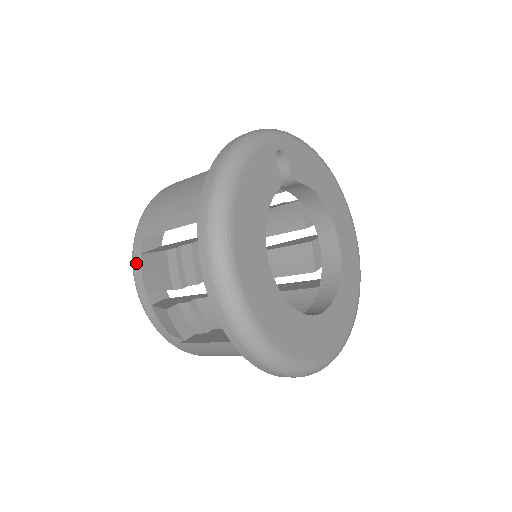
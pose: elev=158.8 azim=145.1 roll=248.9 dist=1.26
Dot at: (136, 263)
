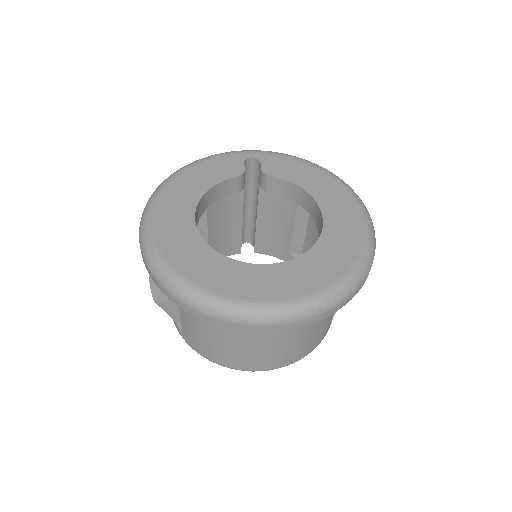
Dot at: occluded
